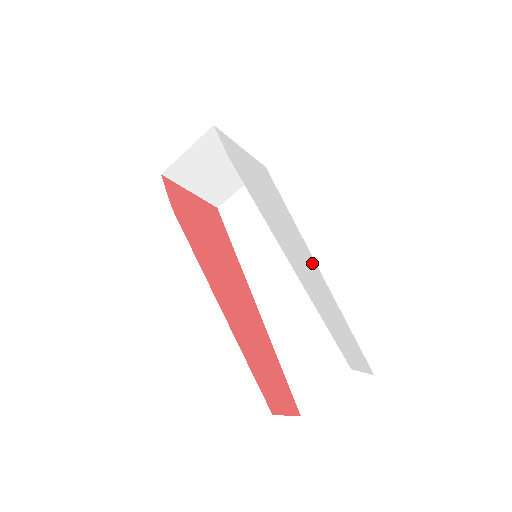
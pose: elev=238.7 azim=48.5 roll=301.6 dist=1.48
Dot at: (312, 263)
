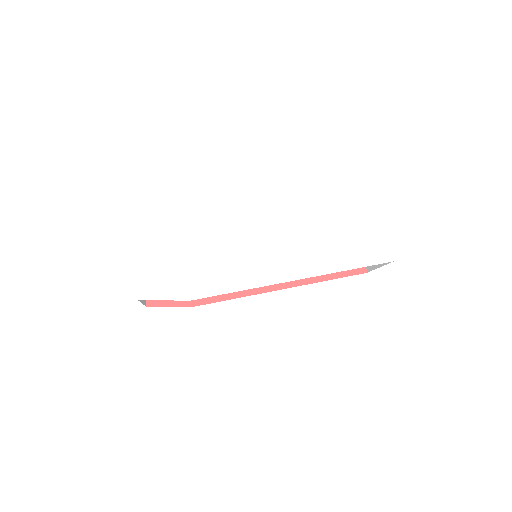
Dot at: (287, 224)
